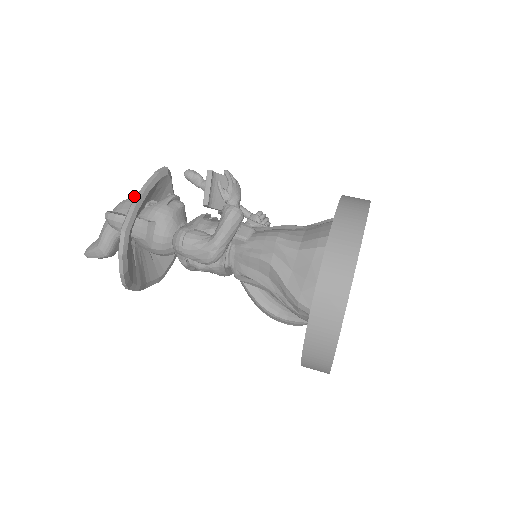
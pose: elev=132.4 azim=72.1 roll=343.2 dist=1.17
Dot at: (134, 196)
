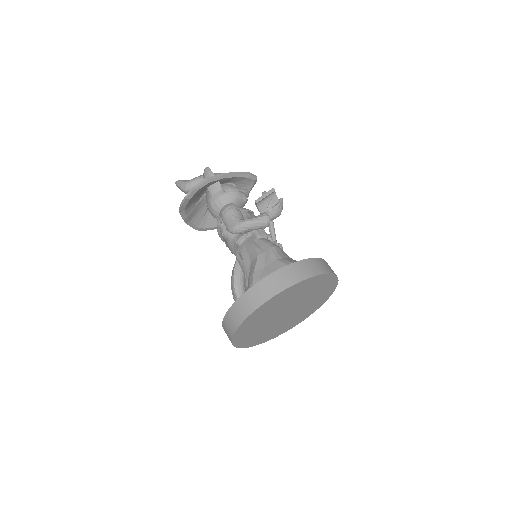
Dot at: occluded
